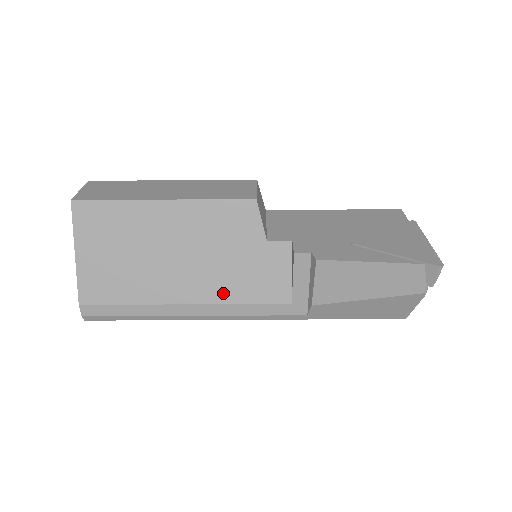
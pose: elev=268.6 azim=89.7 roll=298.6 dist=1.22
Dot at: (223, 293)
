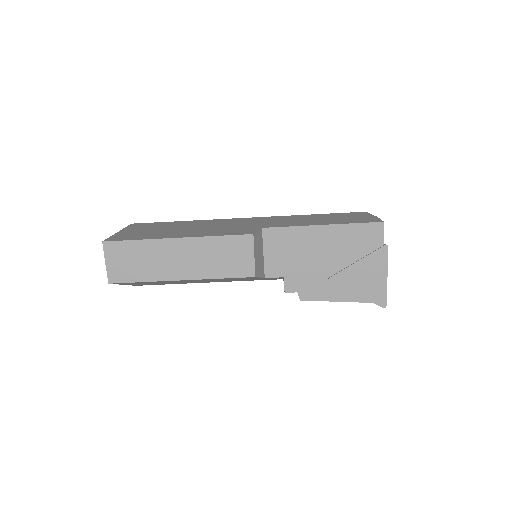
Dot at: occluded
